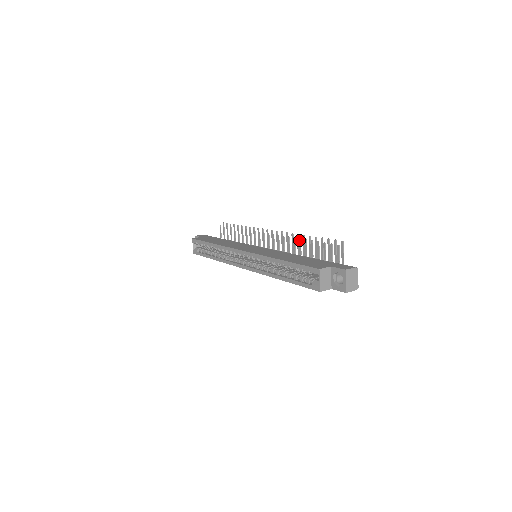
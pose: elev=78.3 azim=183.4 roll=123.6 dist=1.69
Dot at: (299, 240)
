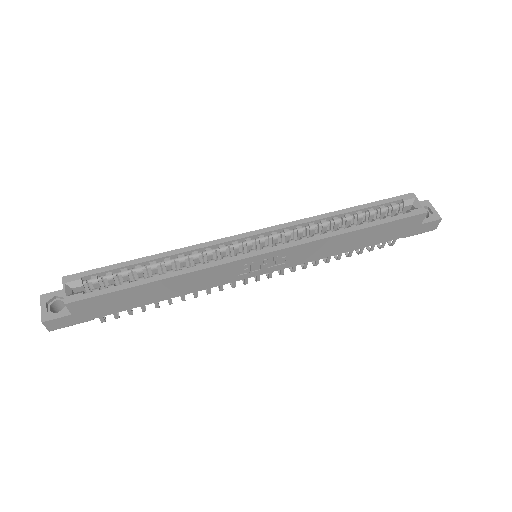
Dot at: occluded
